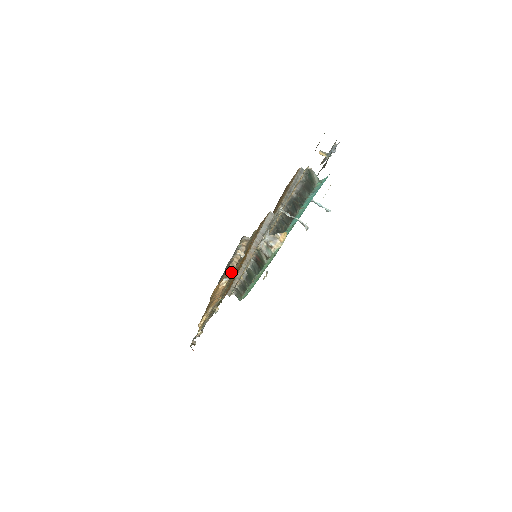
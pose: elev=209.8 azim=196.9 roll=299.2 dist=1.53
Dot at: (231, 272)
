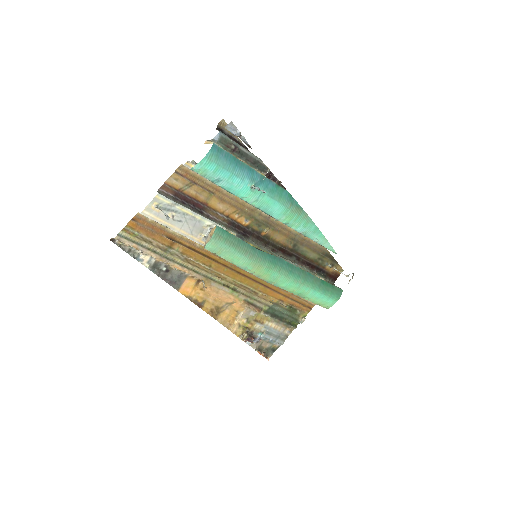
Dot at: (187, 273)
